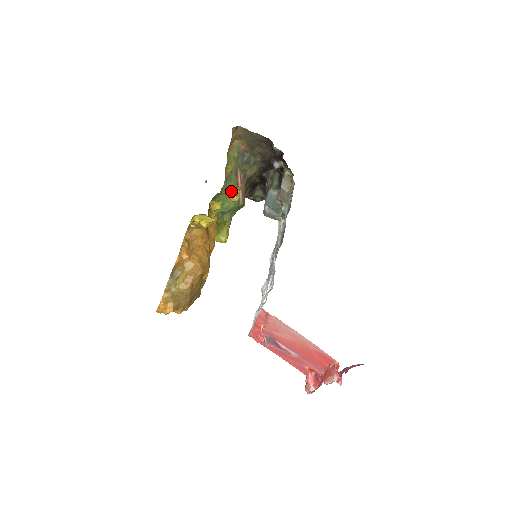
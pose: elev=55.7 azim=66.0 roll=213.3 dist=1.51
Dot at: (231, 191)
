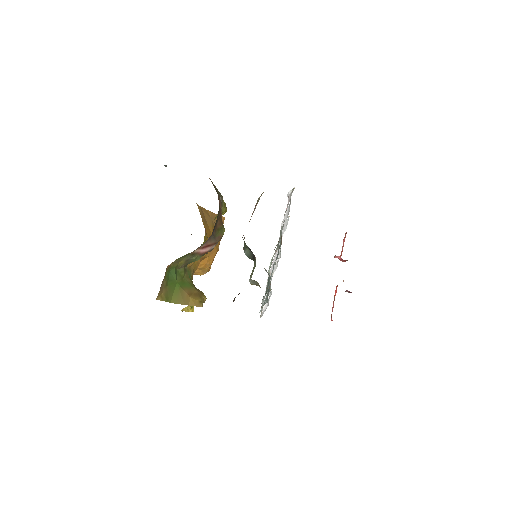
Dot at: occluded
